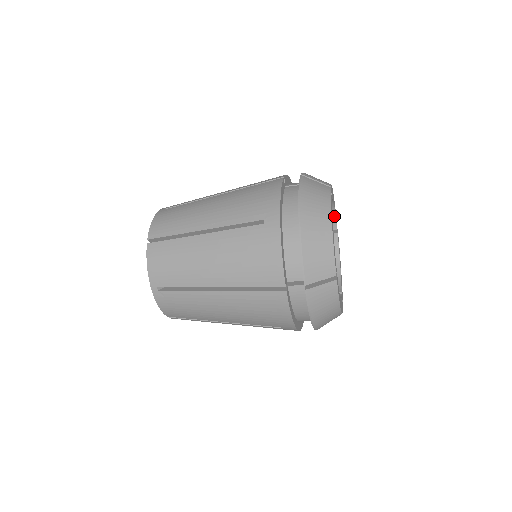
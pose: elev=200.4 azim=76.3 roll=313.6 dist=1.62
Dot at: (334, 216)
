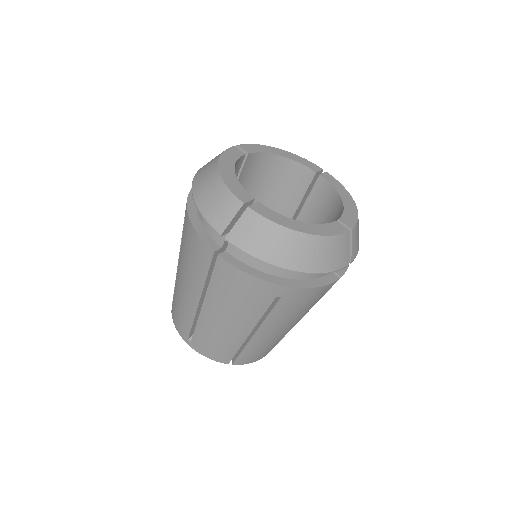
Dot at: (299, 165)
